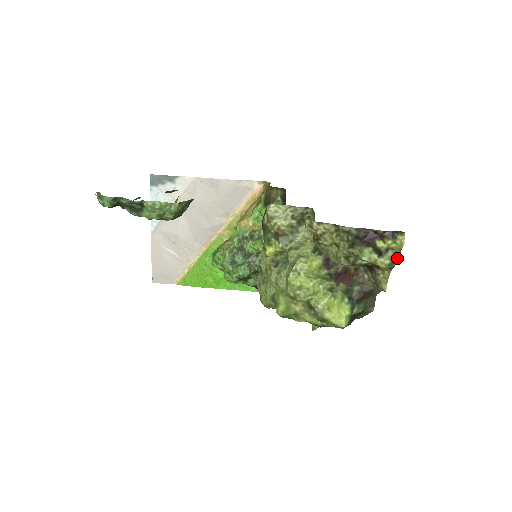
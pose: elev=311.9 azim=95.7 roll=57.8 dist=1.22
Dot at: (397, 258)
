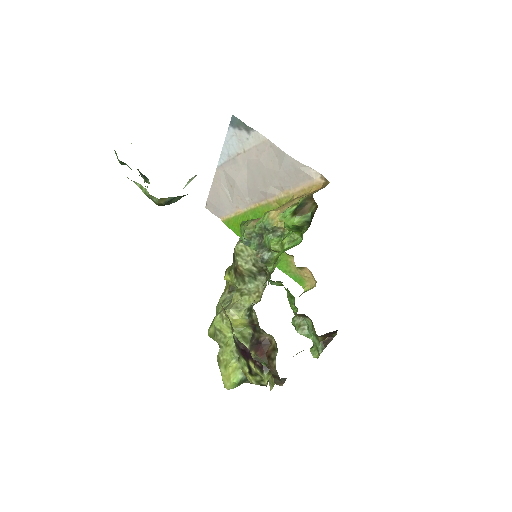
Dot at: (265, 385)
